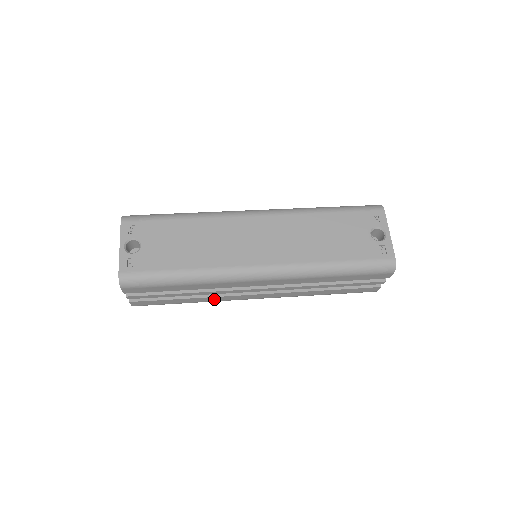
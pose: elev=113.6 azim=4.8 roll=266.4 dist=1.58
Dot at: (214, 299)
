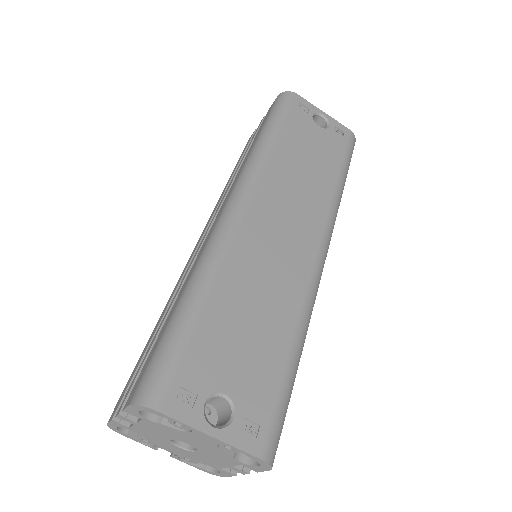
Dot at: occluded
